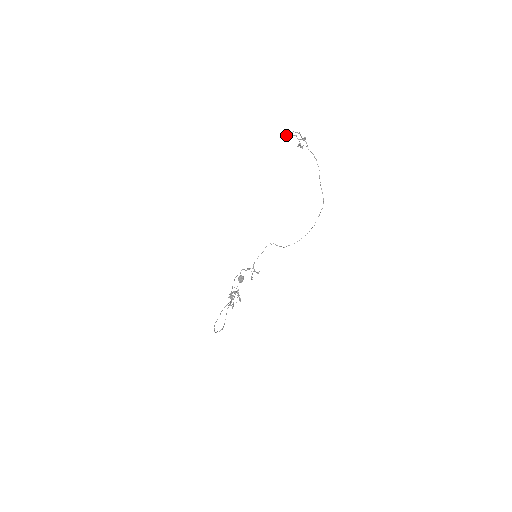
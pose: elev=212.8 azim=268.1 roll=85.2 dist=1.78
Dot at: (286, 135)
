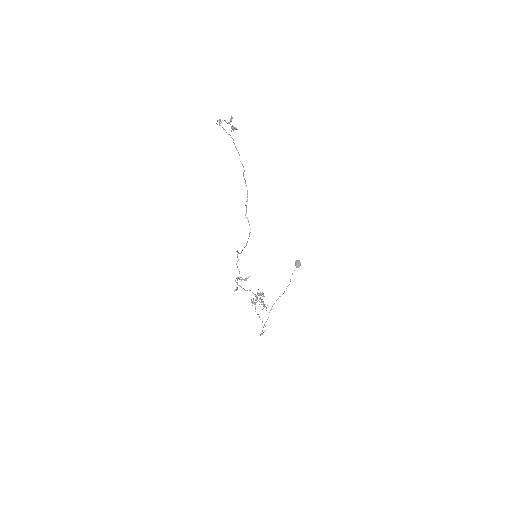
Dot at: occluded
